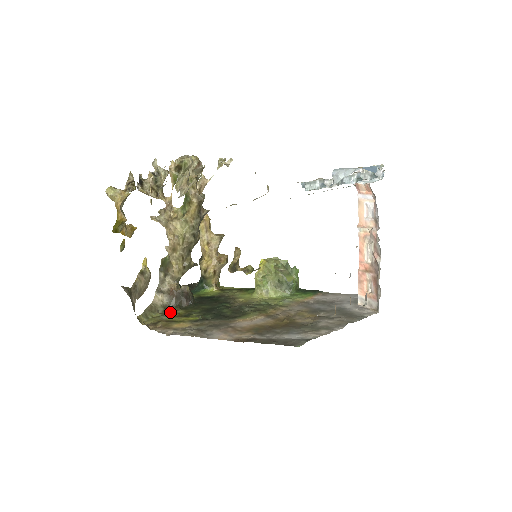
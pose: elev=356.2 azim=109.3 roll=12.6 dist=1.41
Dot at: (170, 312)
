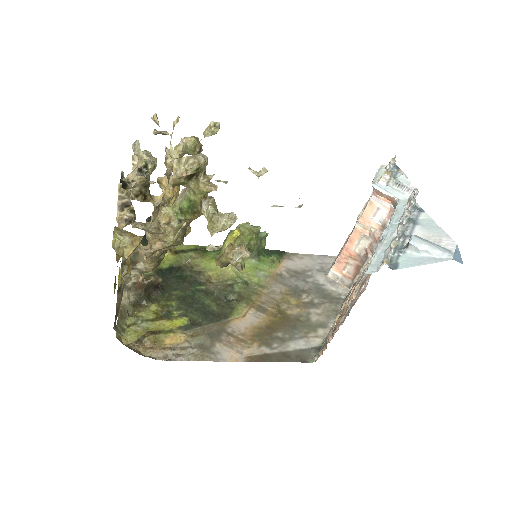
Dot at: (143, 312)
